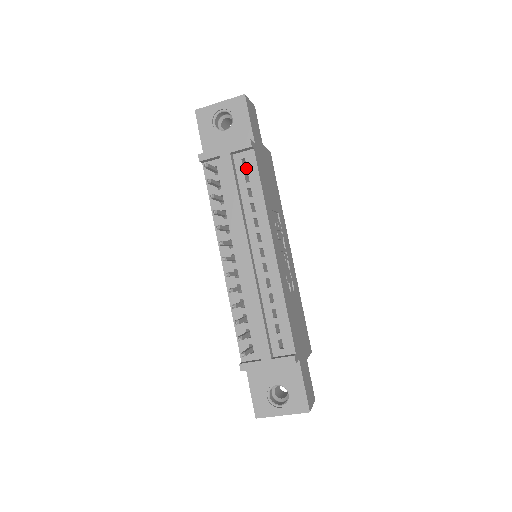
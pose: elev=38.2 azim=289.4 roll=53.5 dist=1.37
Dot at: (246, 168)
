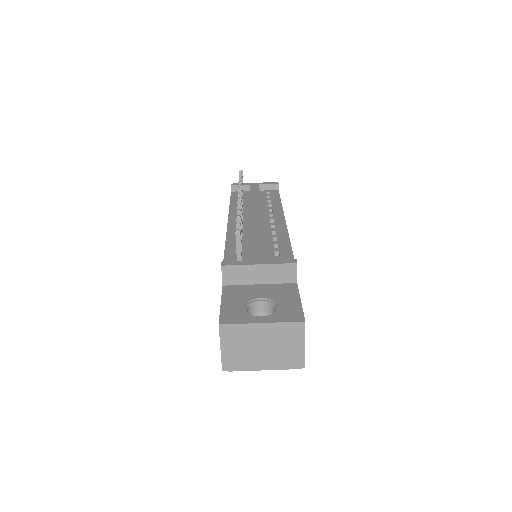
Dot at: (269, 195)
